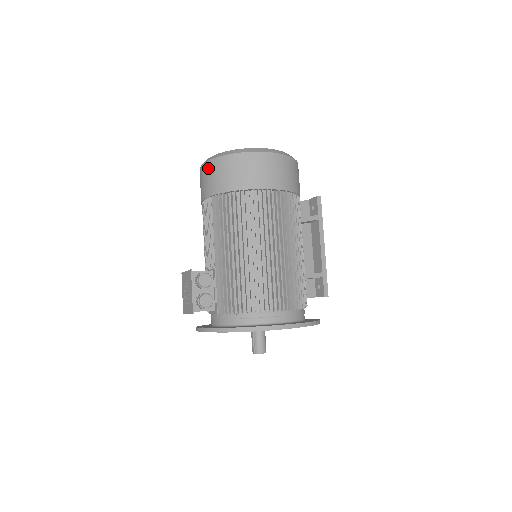
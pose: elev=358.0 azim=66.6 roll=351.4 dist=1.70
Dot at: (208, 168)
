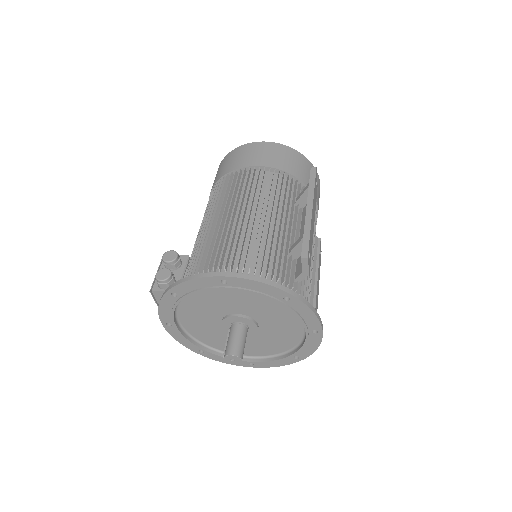
Dot at: occluded
